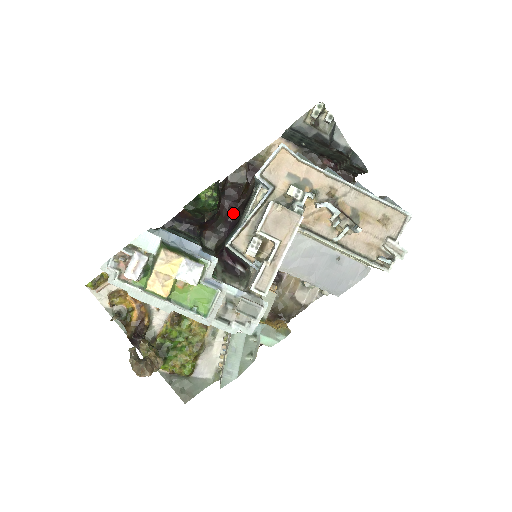
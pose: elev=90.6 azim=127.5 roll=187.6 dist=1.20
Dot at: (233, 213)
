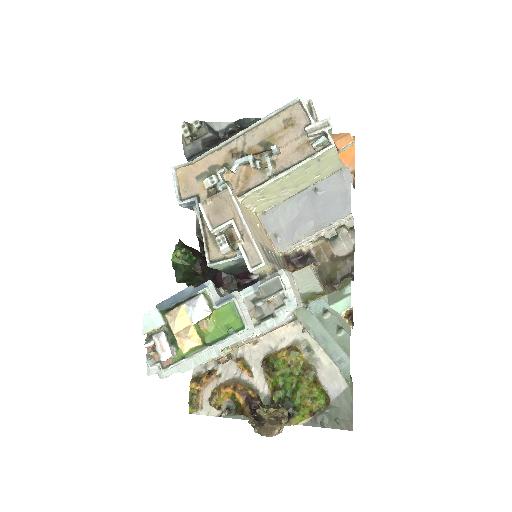
Dot at: occluded
